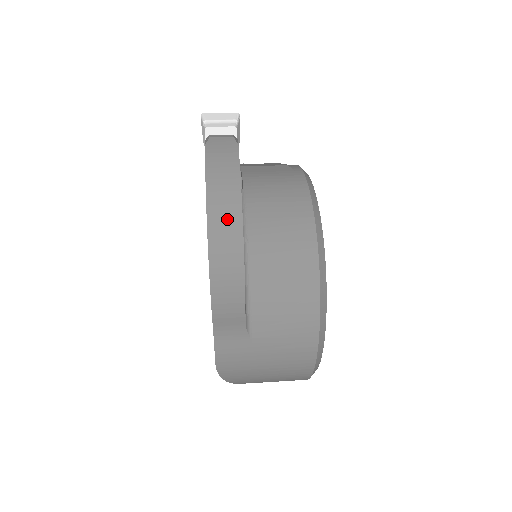
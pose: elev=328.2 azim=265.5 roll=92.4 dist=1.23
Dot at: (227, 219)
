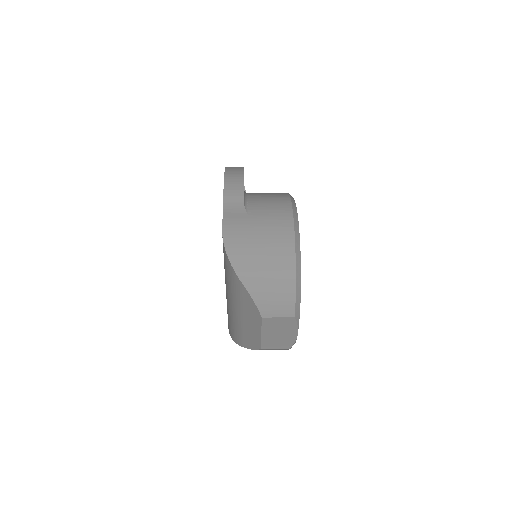
Dot at: (236, 167)
